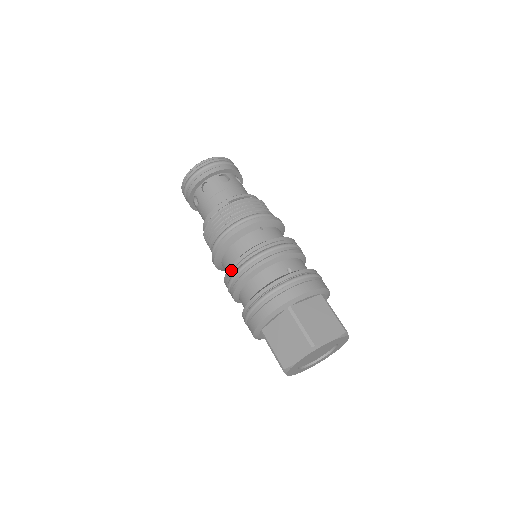
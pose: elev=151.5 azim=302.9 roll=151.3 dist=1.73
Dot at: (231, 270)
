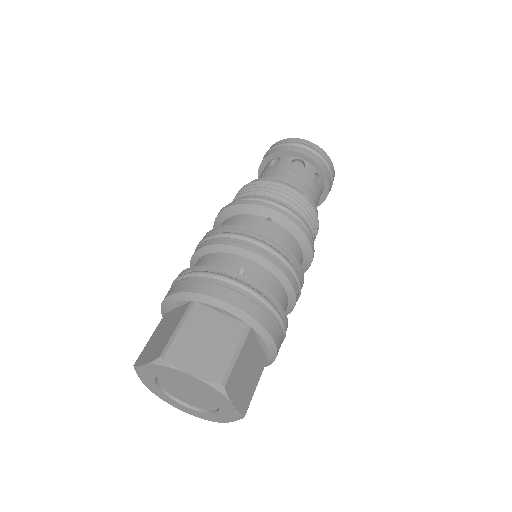
Dot at: (203, 238)
